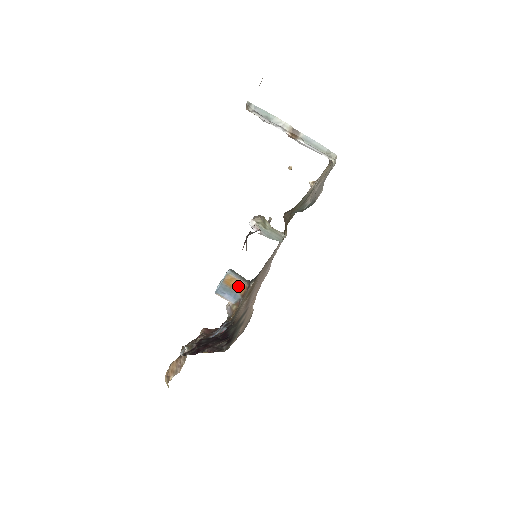
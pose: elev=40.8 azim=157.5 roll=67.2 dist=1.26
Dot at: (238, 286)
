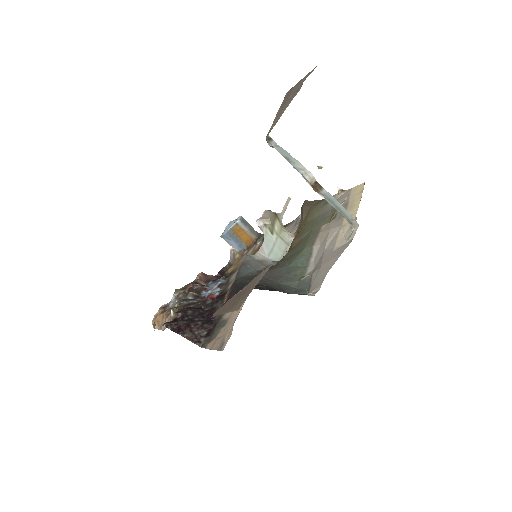
Dot at: (245, 238)
